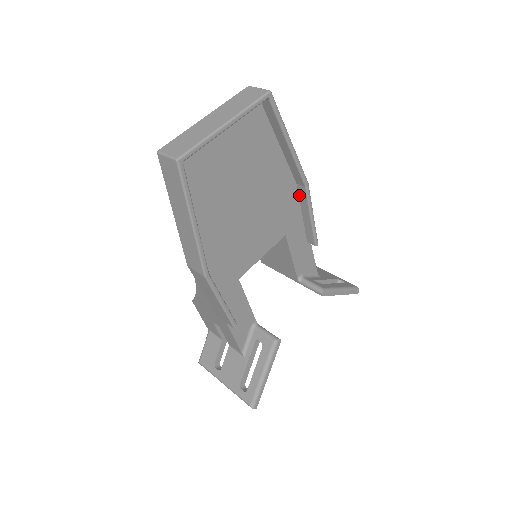
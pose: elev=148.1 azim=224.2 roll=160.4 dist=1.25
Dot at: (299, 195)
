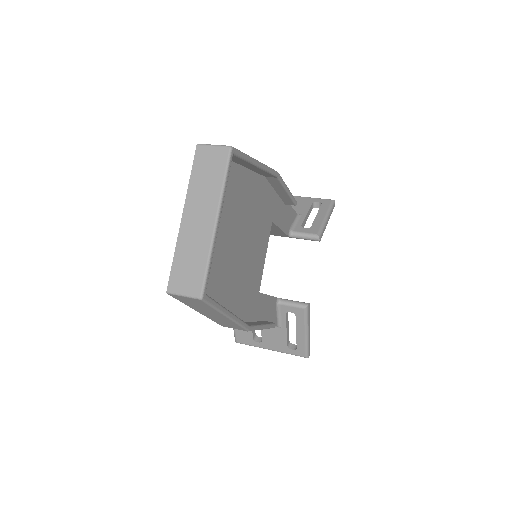
Dot at: (270, 182)
